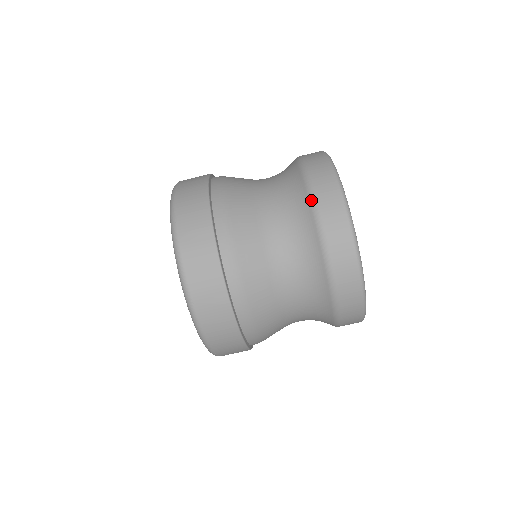
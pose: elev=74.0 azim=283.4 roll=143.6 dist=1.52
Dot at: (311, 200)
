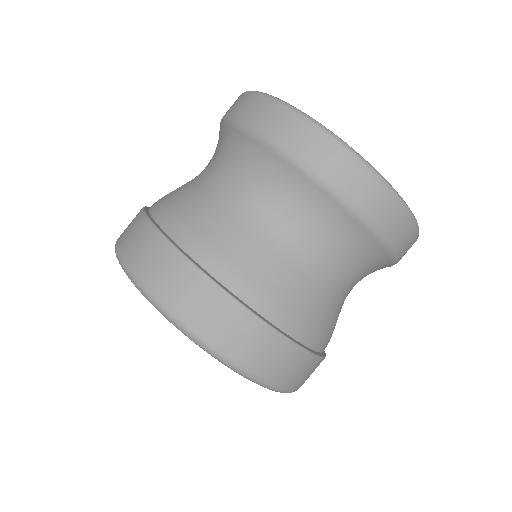
Dot at: (348, 208)
